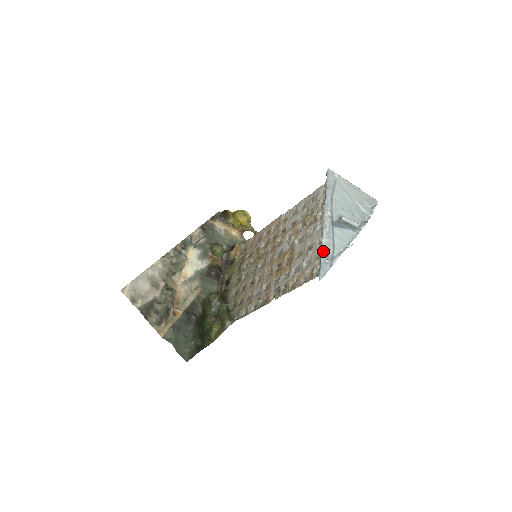
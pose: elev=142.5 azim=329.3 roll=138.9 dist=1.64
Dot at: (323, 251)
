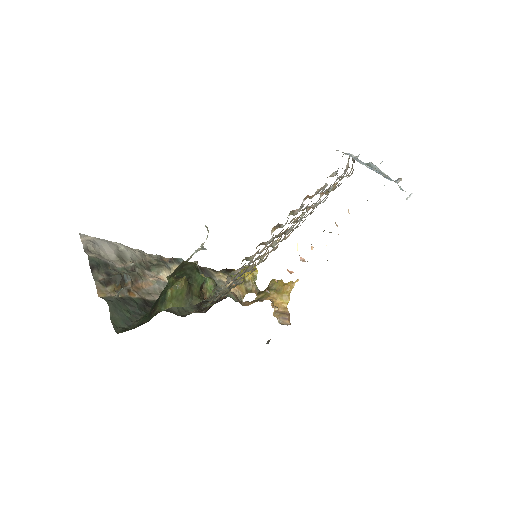
Dot at: occluded
